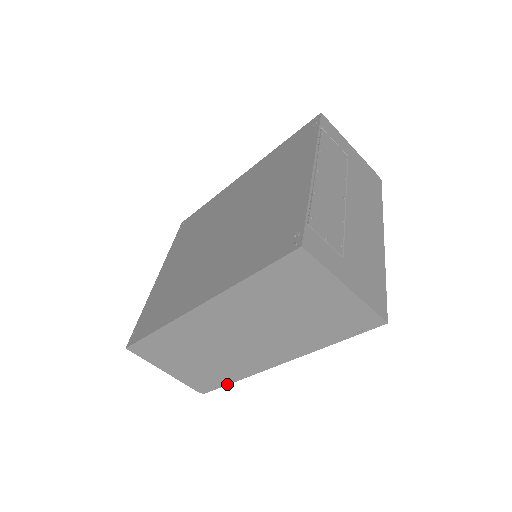
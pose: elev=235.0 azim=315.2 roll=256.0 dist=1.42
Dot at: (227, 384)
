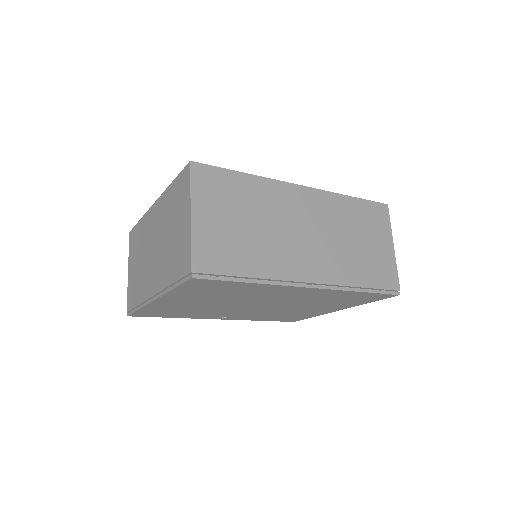
Dot at: (237, 280)
